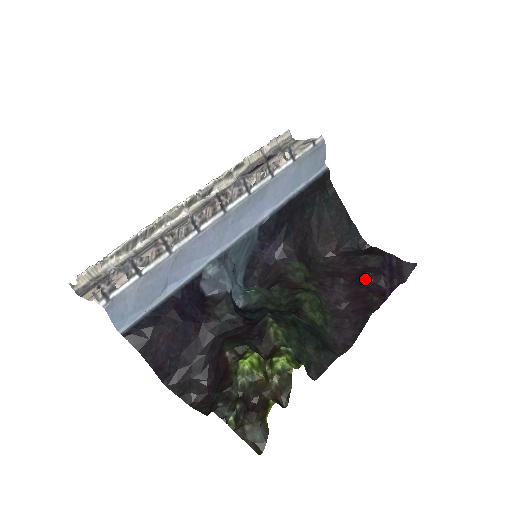
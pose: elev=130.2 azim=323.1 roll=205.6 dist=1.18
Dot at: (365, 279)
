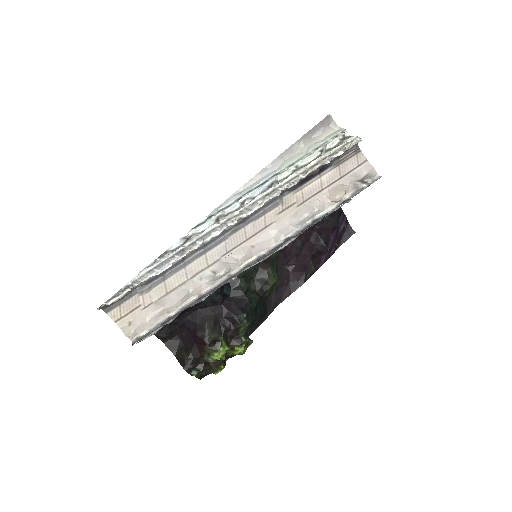
Dot at: (315, 245)
